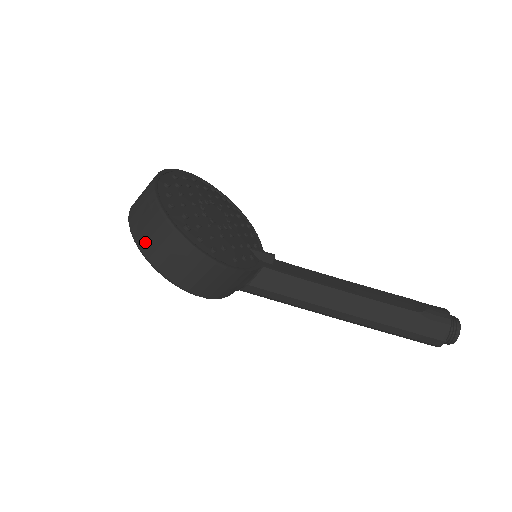
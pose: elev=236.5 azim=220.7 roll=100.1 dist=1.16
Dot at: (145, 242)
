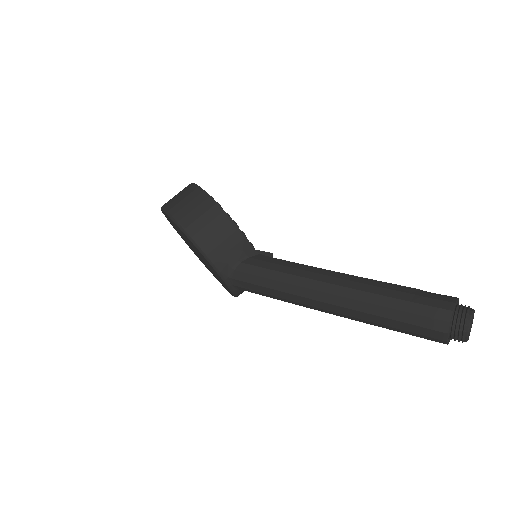
Dot at: (169, 201)
